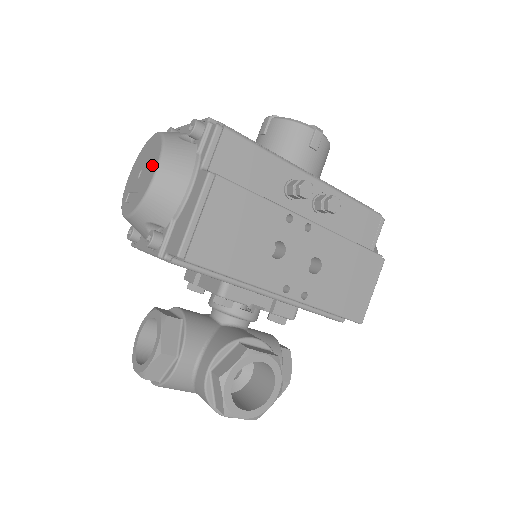
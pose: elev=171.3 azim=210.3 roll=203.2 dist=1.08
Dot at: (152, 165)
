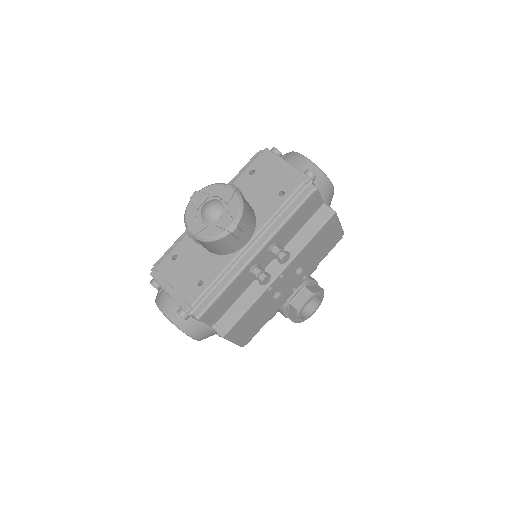
Dot at: occluded
